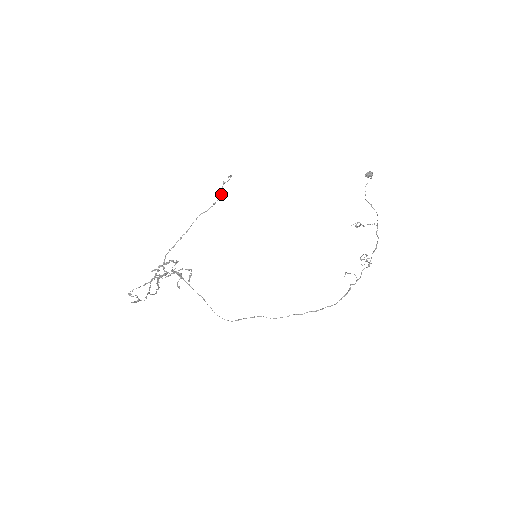
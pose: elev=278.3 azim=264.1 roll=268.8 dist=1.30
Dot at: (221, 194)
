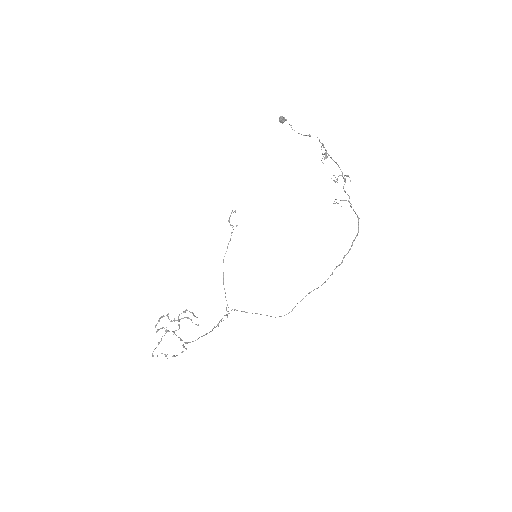
Dot at: occluded
